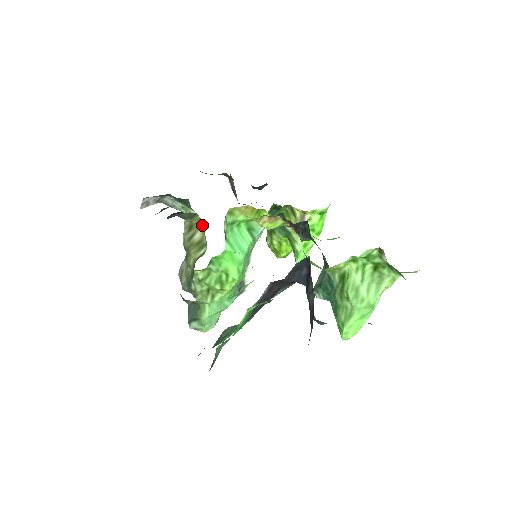
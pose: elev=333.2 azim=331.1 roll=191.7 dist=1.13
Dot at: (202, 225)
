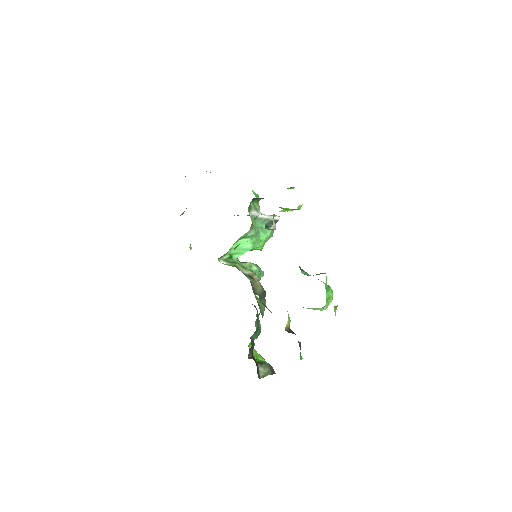
Dot at: occluded
